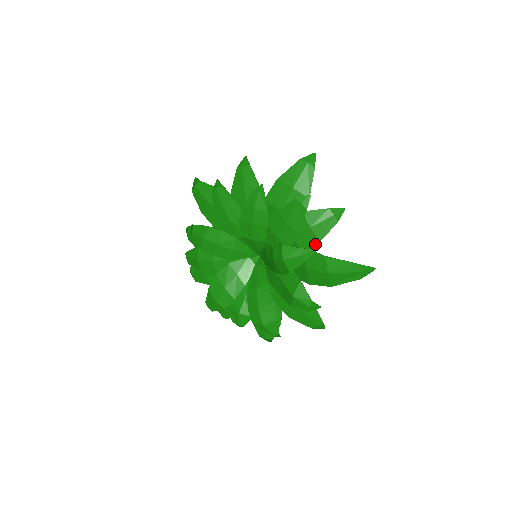
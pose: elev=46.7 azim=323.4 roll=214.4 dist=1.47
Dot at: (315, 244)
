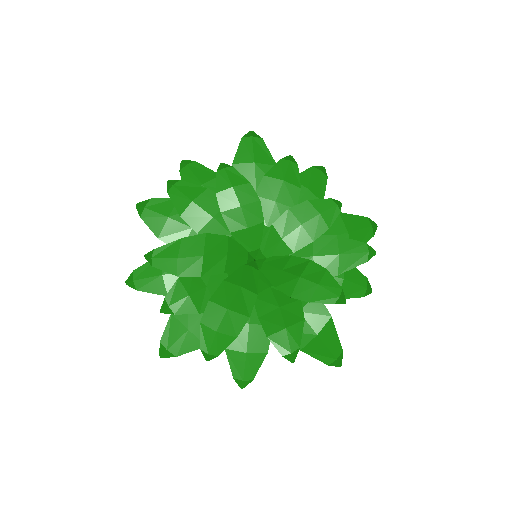
Dot at: occluded
